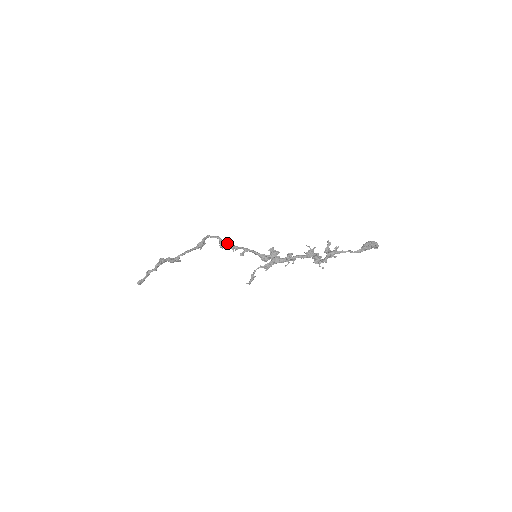
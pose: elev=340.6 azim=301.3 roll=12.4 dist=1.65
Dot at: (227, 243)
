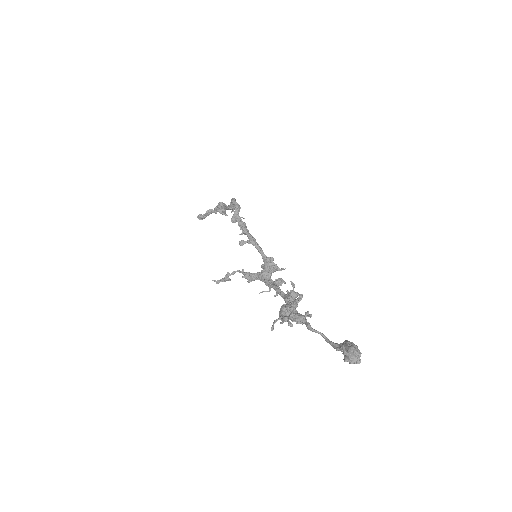
Dot at: (241, 219)
